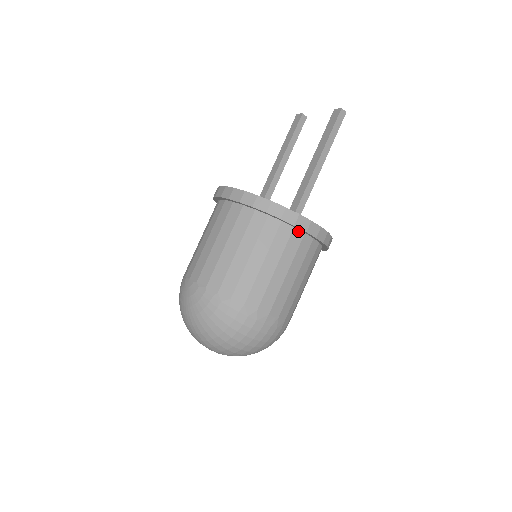
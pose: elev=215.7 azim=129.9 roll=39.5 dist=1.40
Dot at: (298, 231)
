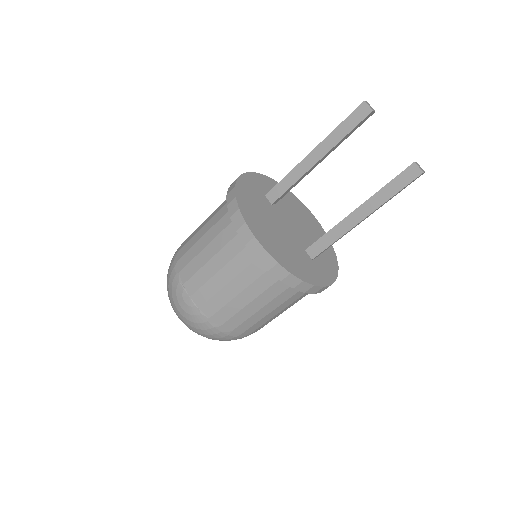
Dot at: occluded
